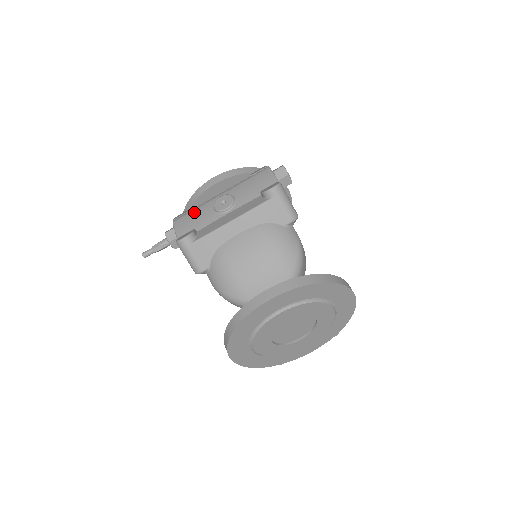
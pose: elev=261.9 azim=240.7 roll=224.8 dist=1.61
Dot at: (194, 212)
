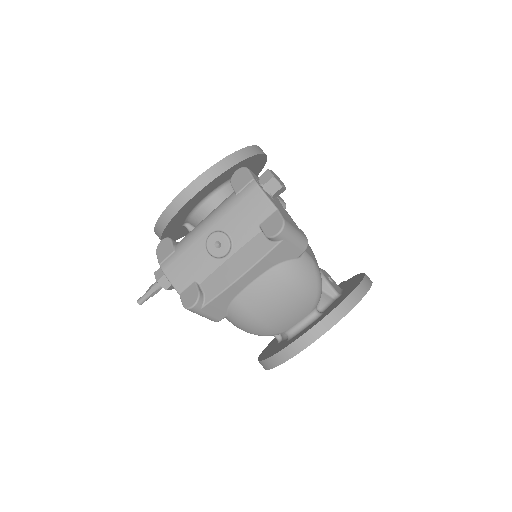
Dot at: (184, 256)
